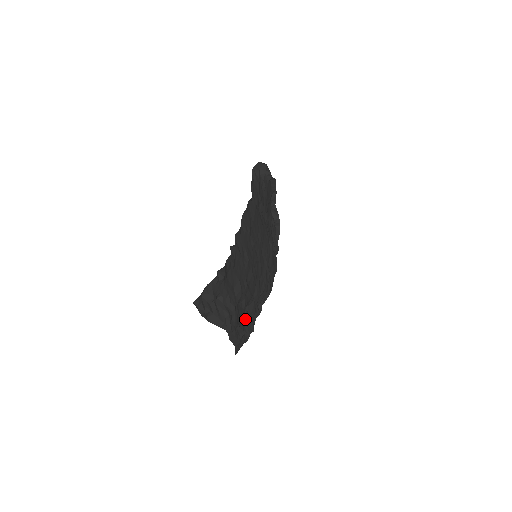
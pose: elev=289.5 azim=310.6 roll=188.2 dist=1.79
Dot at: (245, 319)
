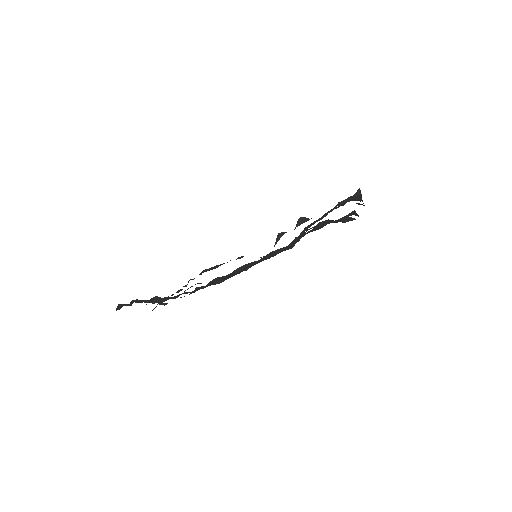
Dot at: (206, 270)
